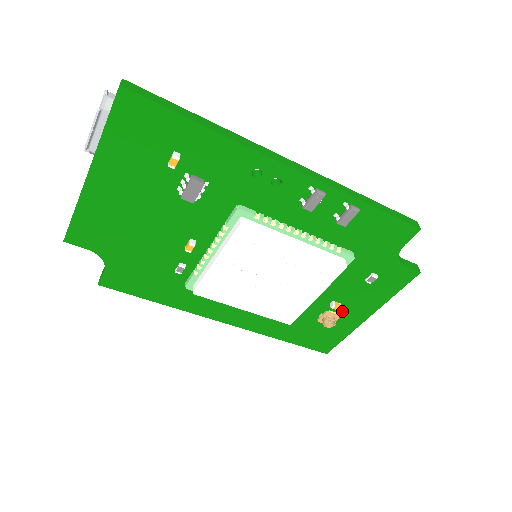
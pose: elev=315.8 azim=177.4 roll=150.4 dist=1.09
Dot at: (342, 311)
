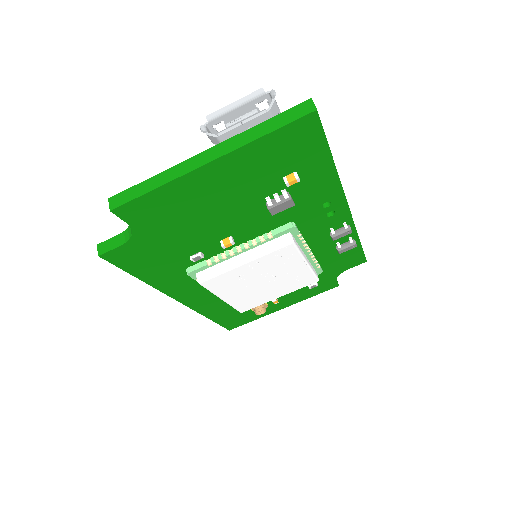
Dot at: (272, 303)
